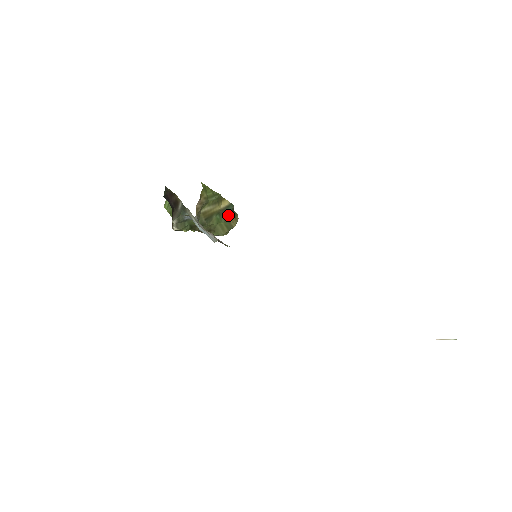
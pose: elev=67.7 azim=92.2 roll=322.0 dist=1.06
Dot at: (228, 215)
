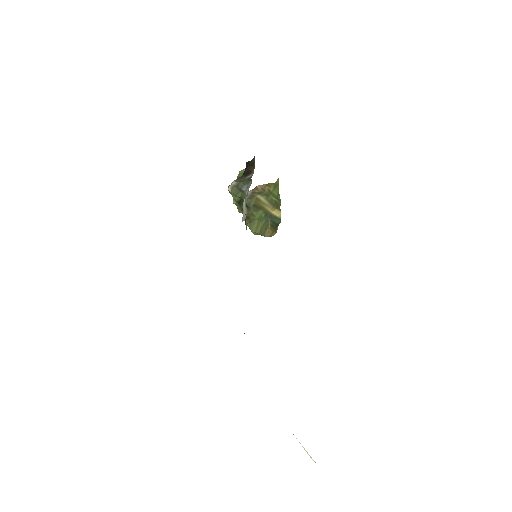
Dot at: (270, 223)
